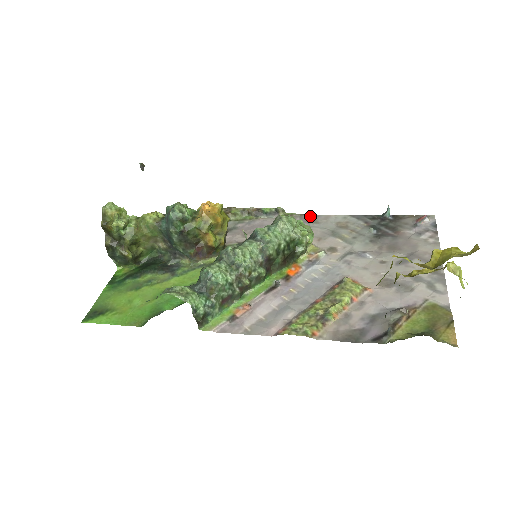
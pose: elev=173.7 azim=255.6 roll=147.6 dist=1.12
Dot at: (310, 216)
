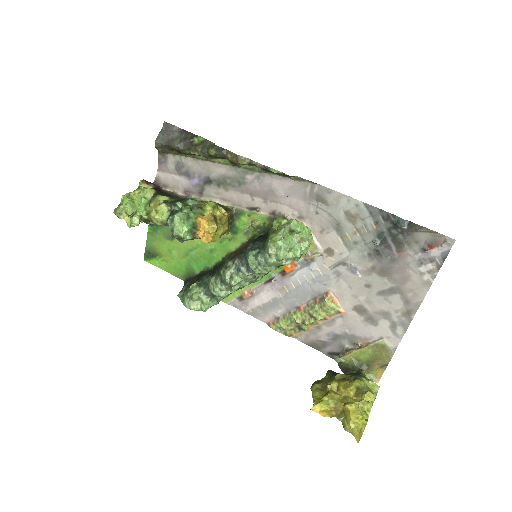
Dot at: (321, 190)
